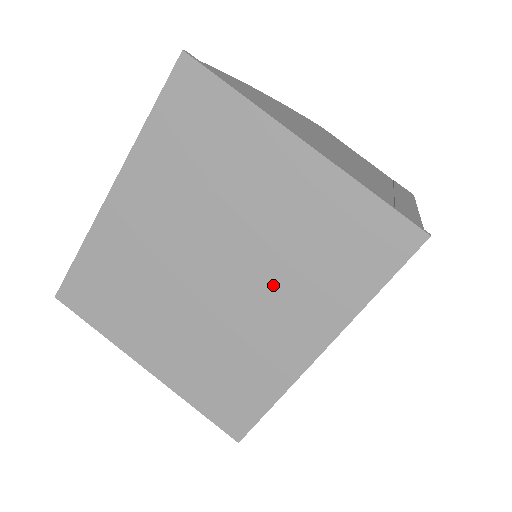
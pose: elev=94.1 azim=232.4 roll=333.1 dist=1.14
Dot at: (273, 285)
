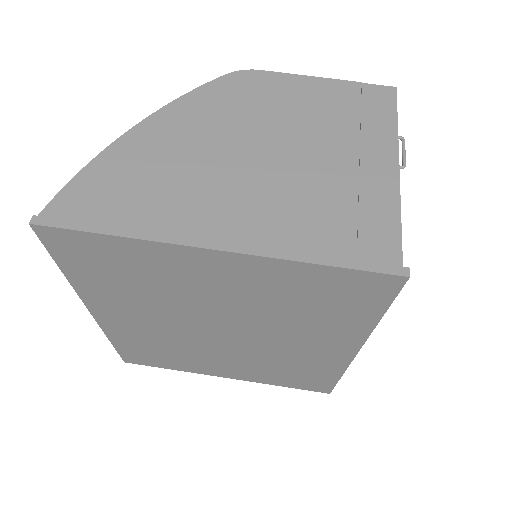
Dot at: (279, 331)
